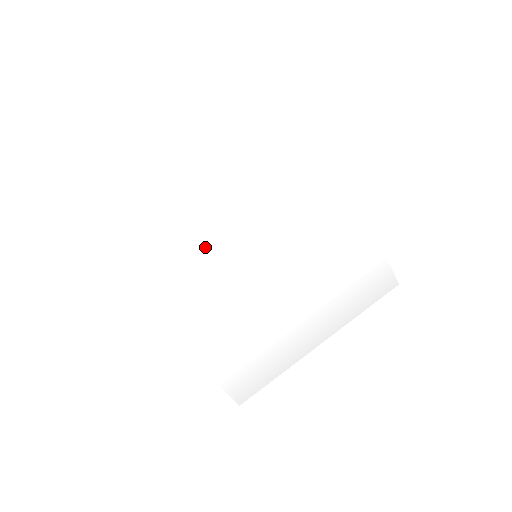
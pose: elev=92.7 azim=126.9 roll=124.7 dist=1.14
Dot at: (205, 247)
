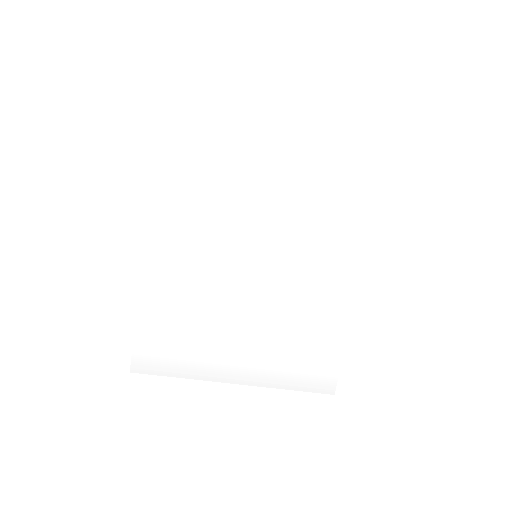
Dot at: (230, 212)
